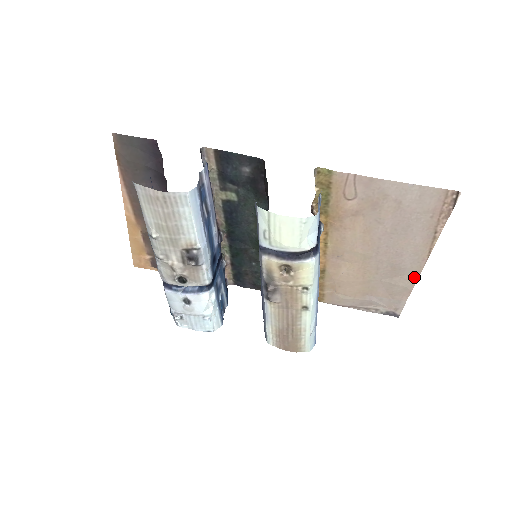
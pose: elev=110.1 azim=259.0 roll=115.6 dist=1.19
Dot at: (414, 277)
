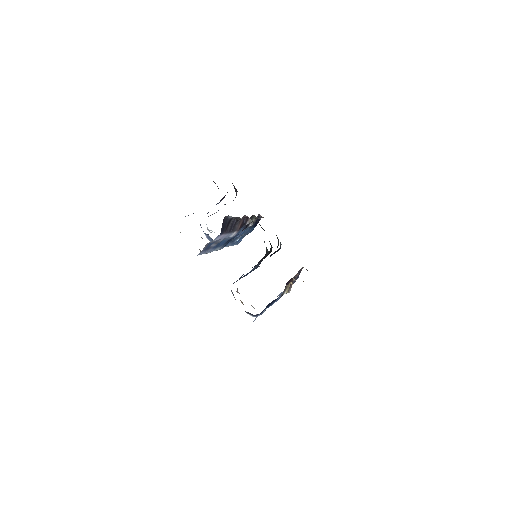
Dot at: occluded
